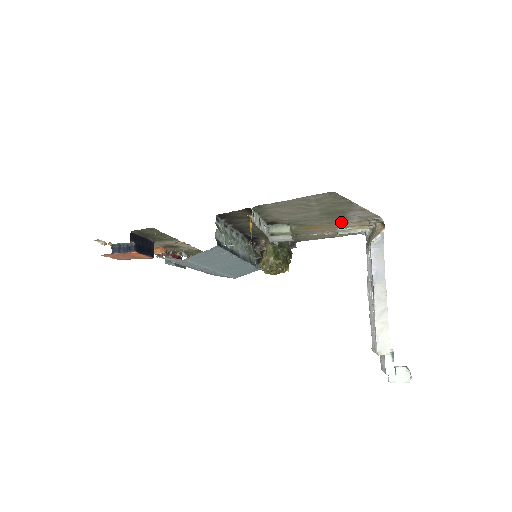
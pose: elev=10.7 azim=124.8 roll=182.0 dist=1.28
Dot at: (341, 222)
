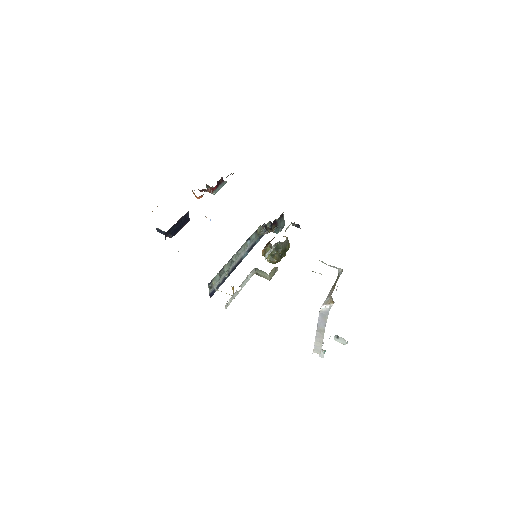
Dot at: occluded
